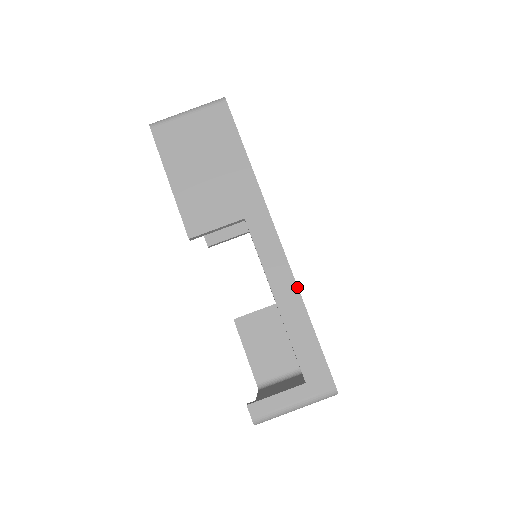
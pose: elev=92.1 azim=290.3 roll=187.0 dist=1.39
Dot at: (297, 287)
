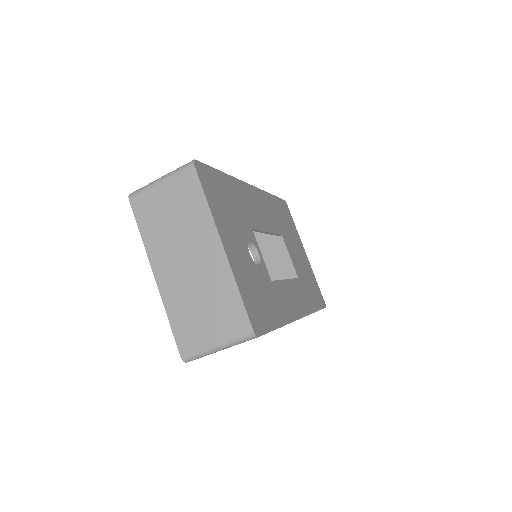
Dot at: occluded
